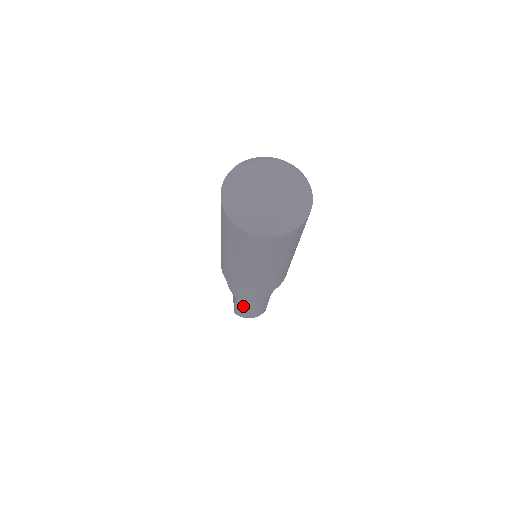
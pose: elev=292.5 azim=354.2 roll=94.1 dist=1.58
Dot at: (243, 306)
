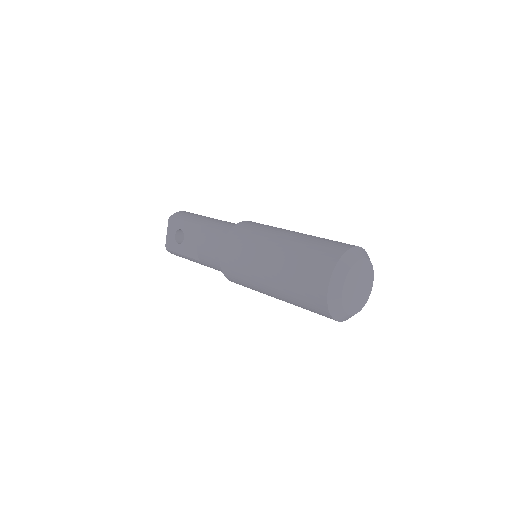
Dot at: occluded
